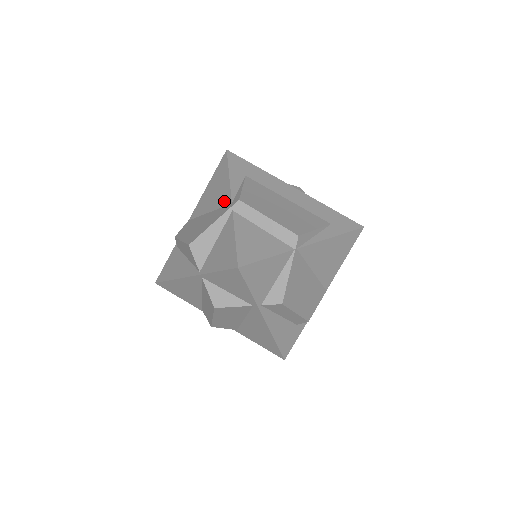
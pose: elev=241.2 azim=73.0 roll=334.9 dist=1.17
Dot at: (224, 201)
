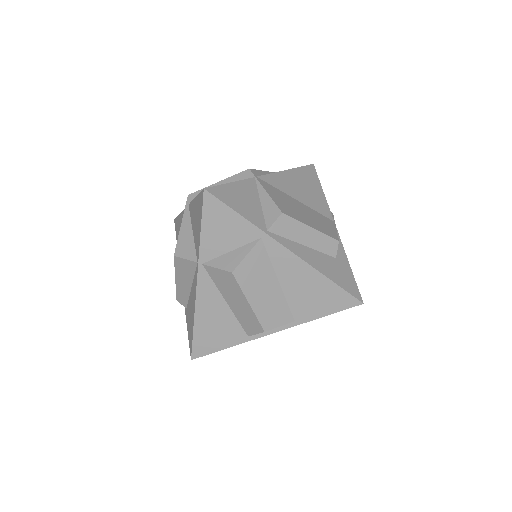
Dot at: occluded
